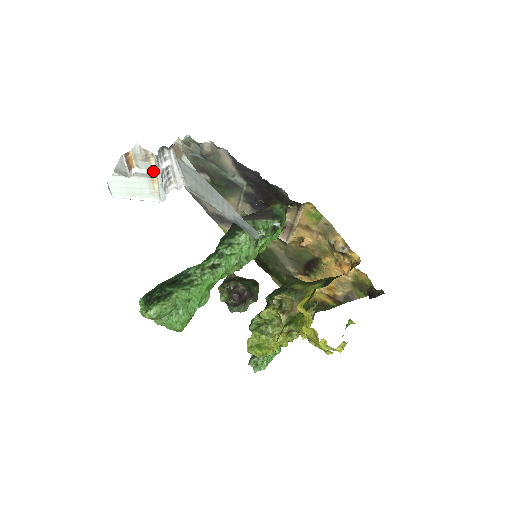
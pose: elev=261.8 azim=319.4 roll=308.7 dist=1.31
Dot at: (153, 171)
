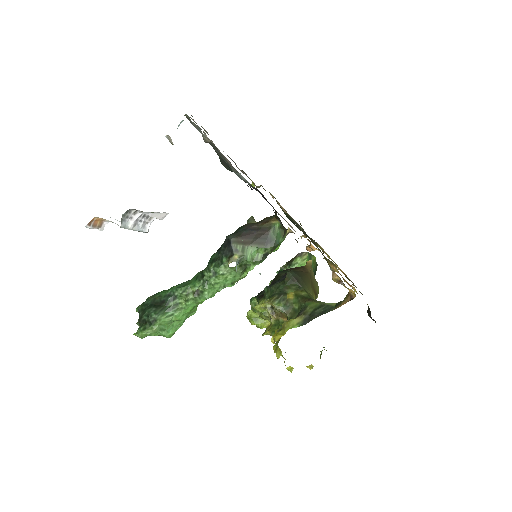
Dot at: occluded
